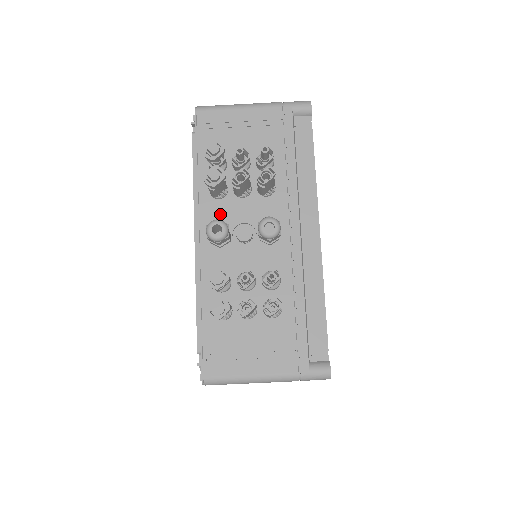
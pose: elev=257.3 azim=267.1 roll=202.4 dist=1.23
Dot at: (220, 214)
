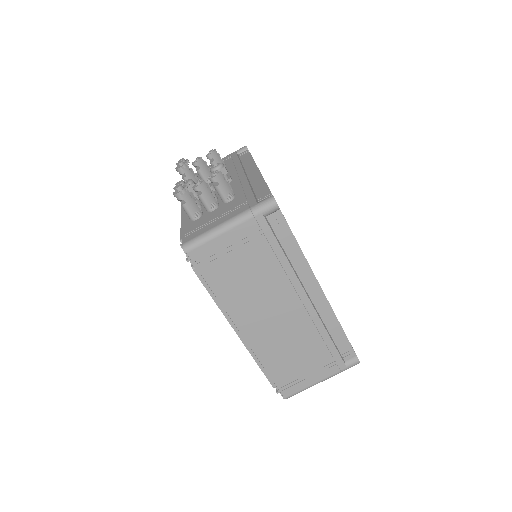
Dot at: occluded
